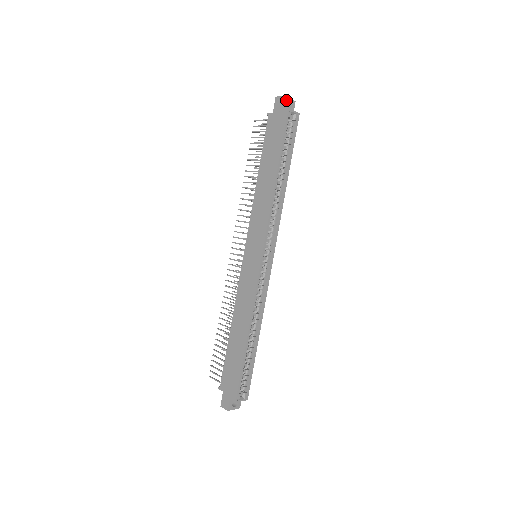
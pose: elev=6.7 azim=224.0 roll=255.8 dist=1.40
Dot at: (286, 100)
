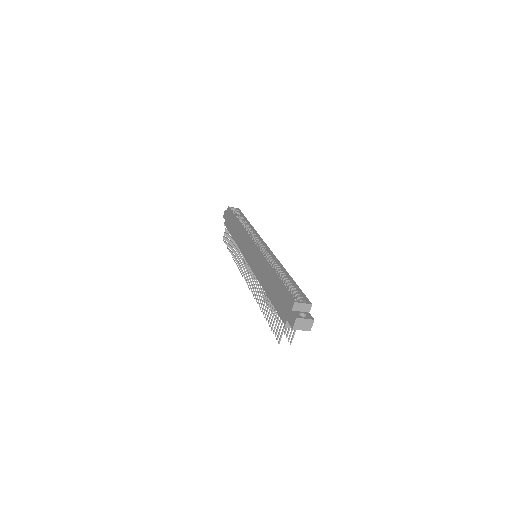
Dot at: occluded
